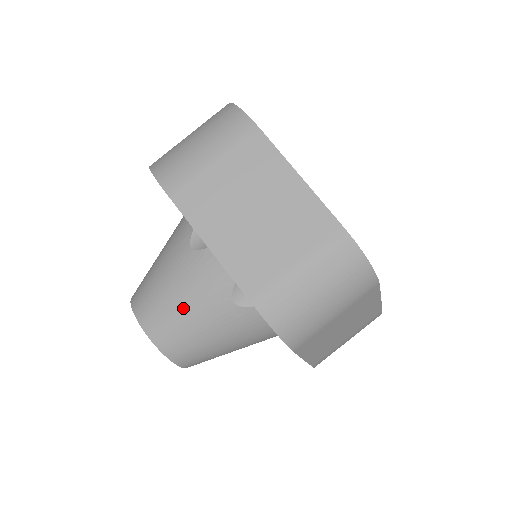
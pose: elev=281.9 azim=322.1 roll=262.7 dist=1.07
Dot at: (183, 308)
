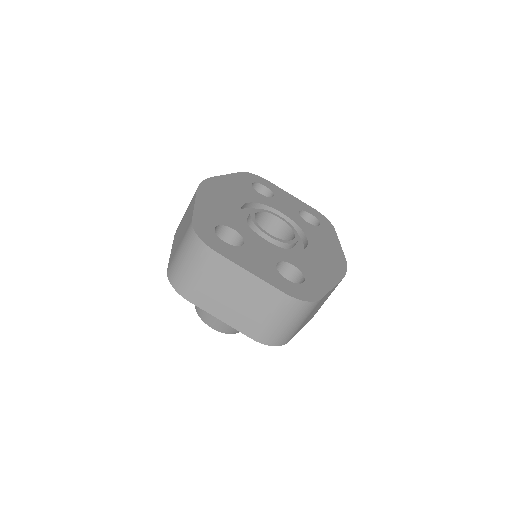
Dot at: occluded
